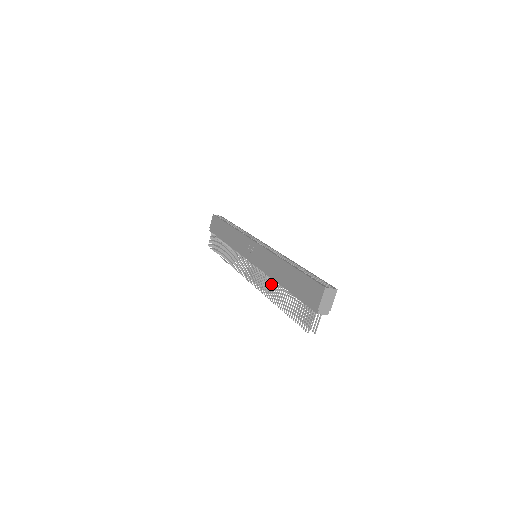
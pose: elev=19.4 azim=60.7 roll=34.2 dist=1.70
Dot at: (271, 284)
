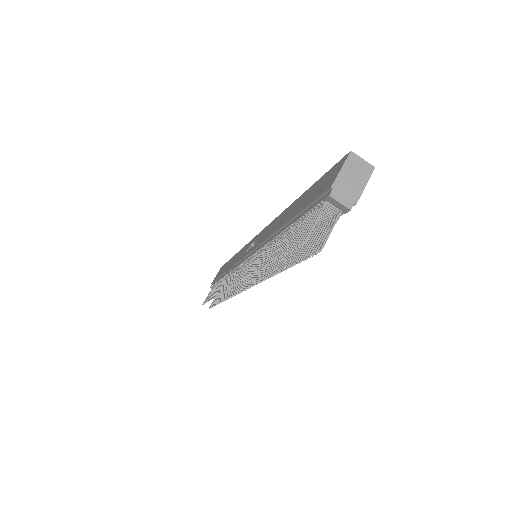
Dot at: (264, 253)
